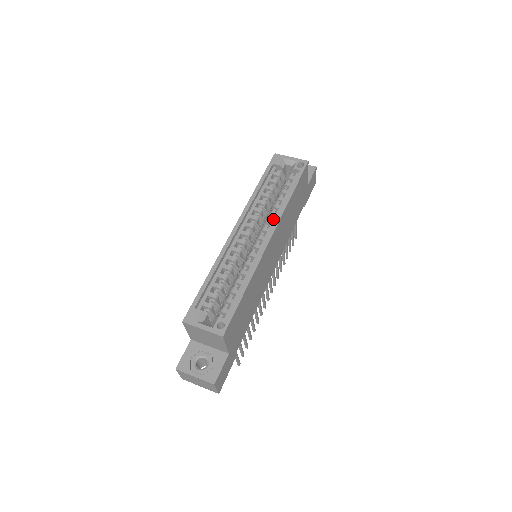
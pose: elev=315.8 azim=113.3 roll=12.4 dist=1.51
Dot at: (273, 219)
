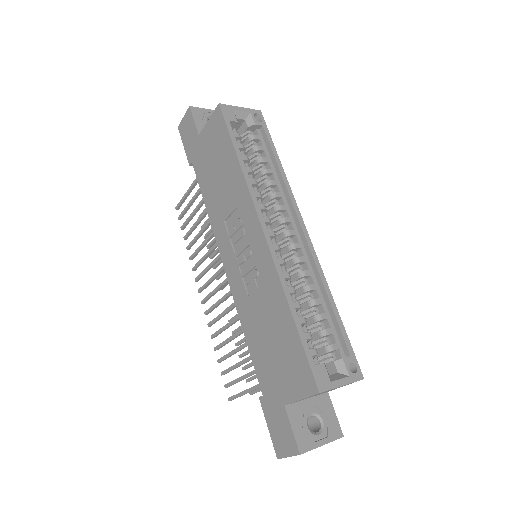
Dot at: (284, 203)
